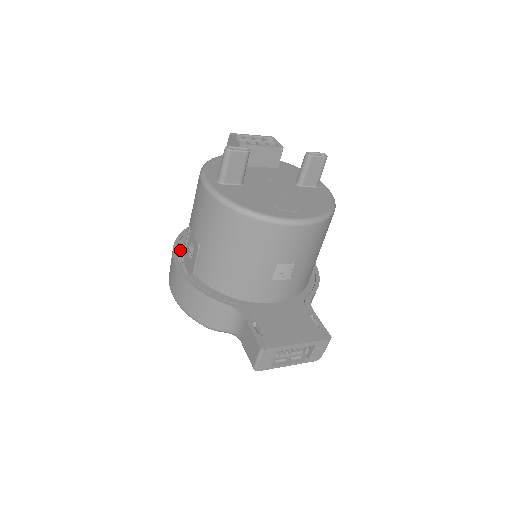
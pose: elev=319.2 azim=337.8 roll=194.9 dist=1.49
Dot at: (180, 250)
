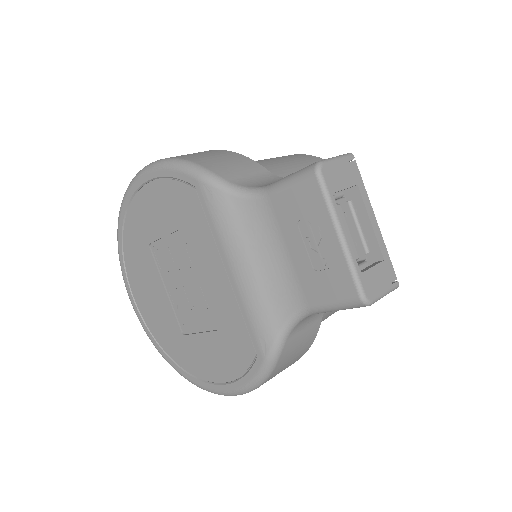
Dot at: occluded
